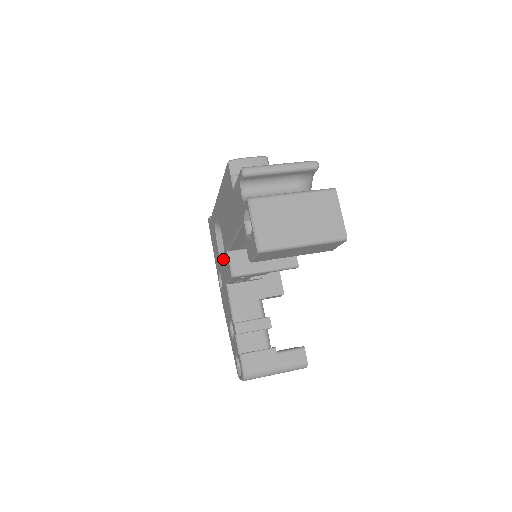
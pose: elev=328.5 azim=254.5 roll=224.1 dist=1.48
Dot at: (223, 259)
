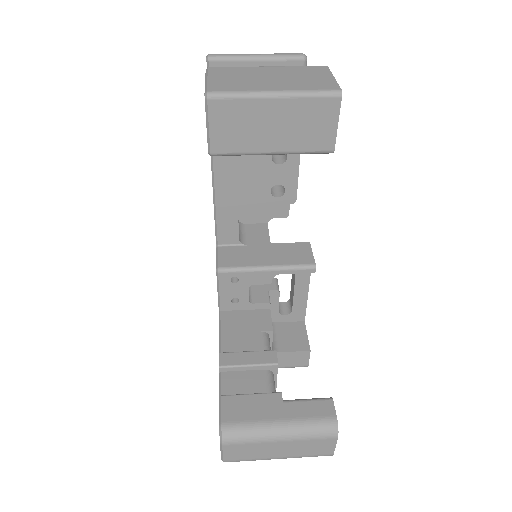
Dot at: occluded
